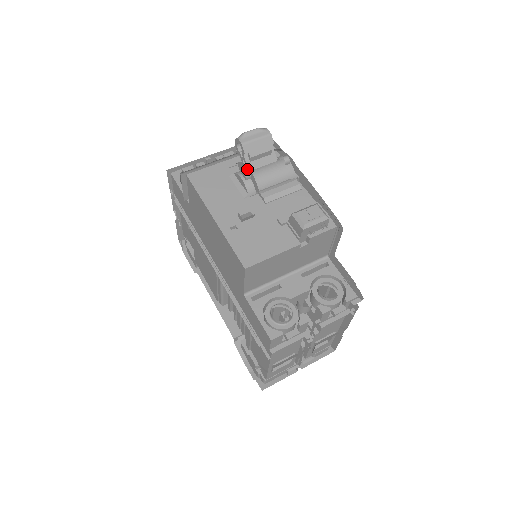
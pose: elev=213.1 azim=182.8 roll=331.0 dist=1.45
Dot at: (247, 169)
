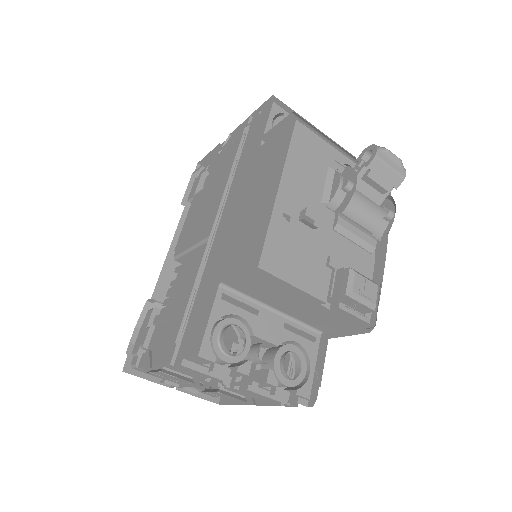
Dot at: (354, 181)
